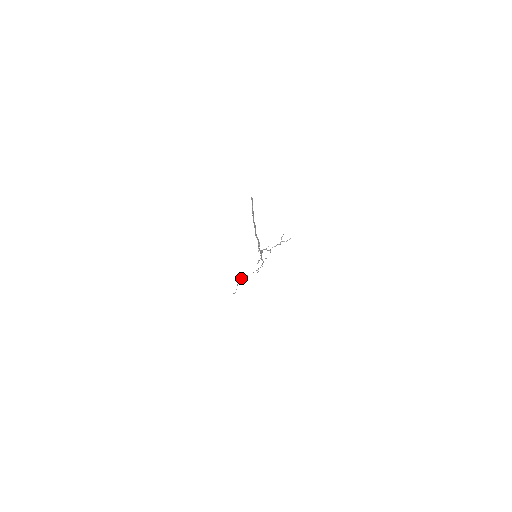
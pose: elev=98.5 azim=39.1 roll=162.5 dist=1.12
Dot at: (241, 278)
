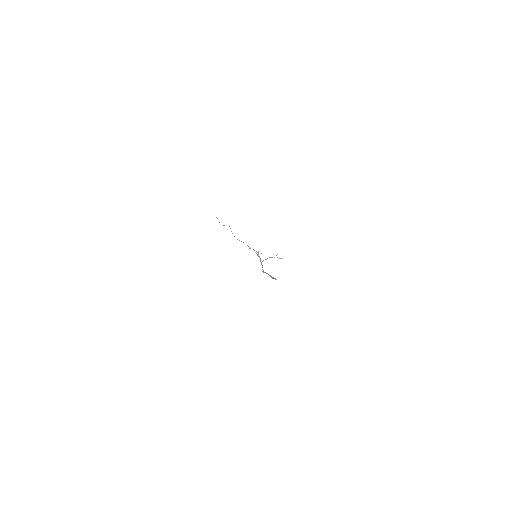
Dot at: (234, 236)
